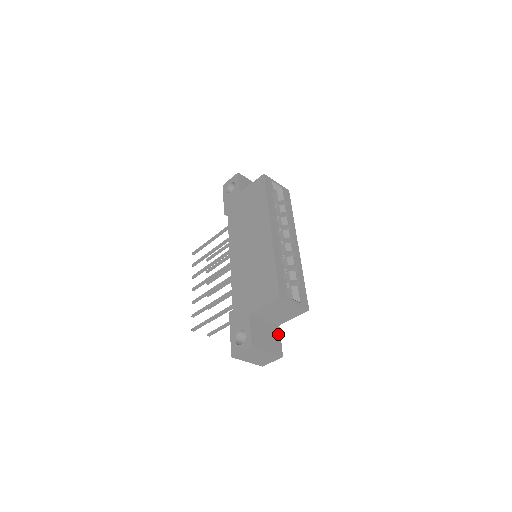
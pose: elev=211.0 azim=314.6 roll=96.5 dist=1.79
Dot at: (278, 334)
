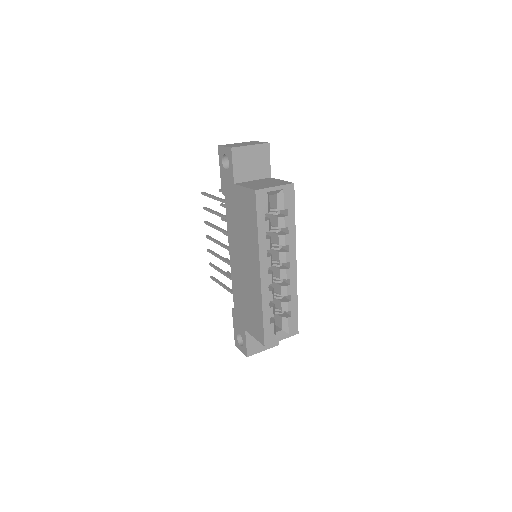
Dot at: occluded
